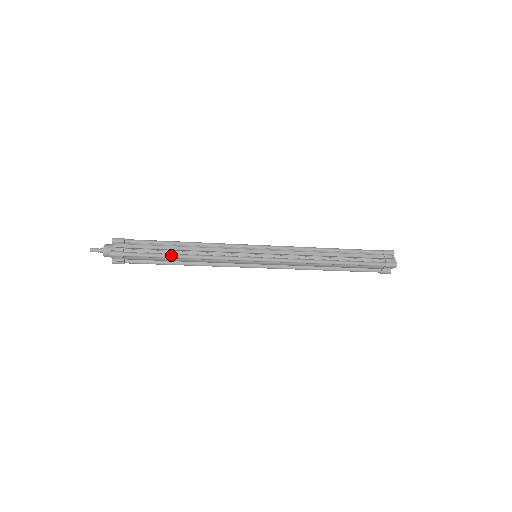
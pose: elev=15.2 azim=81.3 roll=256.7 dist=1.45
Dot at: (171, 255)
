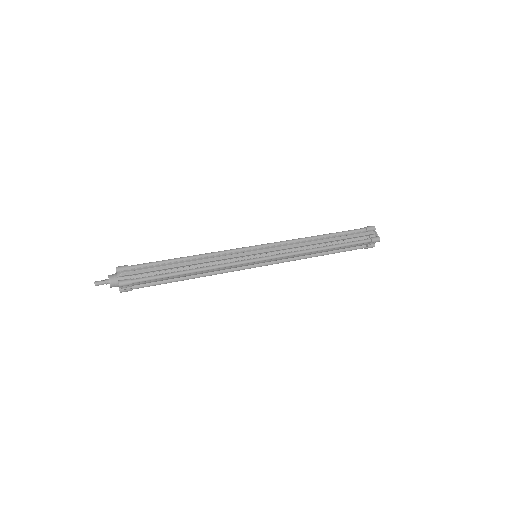
Dot at: (179, 273)
